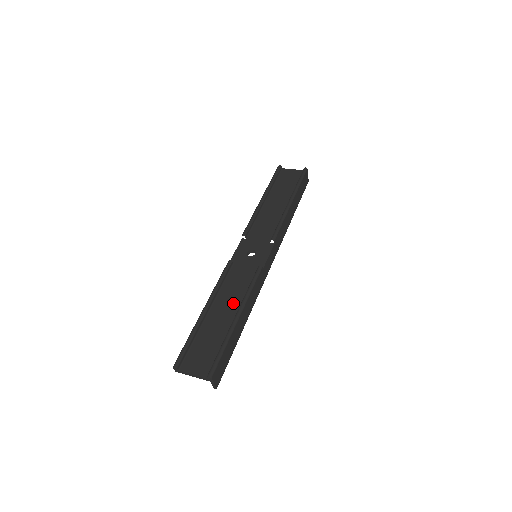
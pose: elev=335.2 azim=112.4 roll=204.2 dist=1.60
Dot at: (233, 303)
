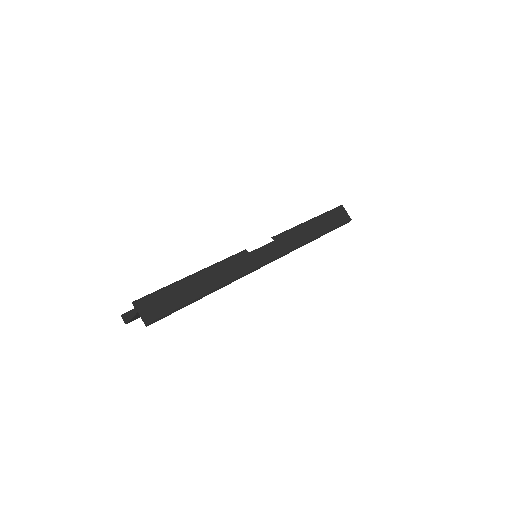
Dot at: occluded
